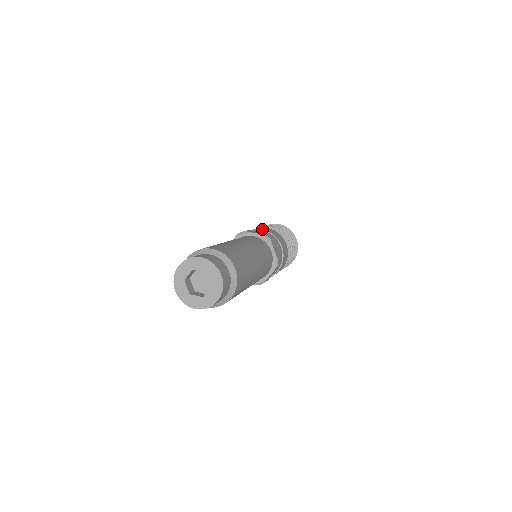
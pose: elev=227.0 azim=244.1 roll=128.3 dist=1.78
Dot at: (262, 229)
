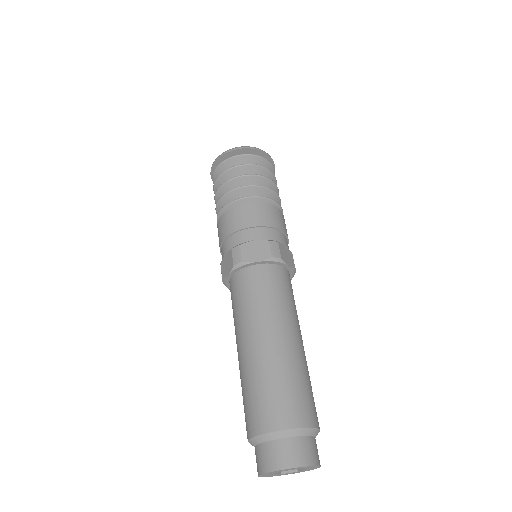
Dot at: (284, 231)
